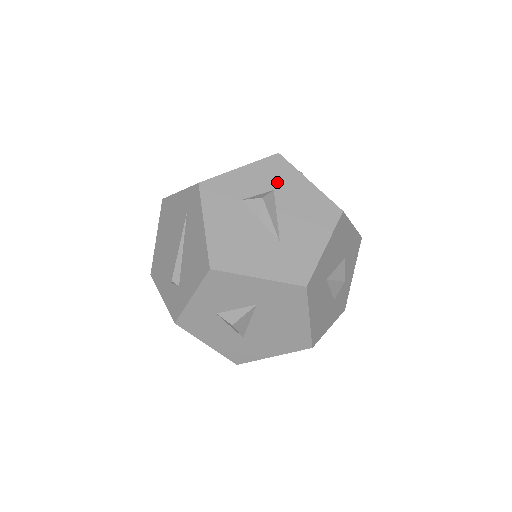
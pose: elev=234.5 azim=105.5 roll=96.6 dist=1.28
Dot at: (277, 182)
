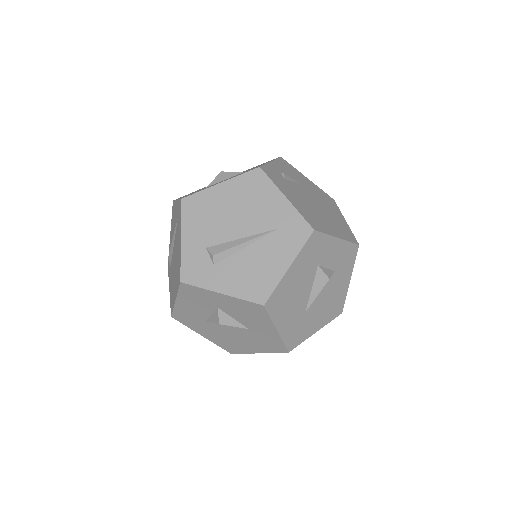
Dot at: (341, 267)
